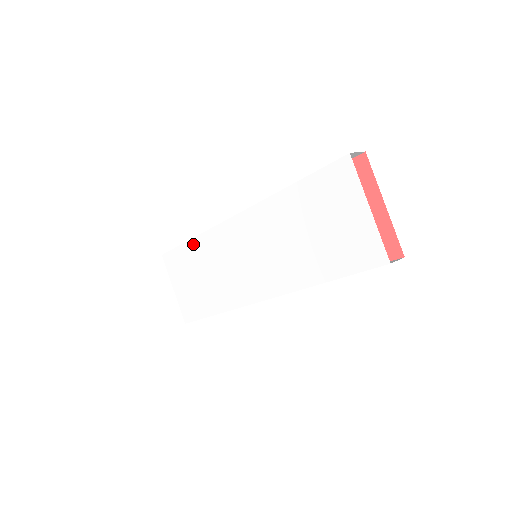
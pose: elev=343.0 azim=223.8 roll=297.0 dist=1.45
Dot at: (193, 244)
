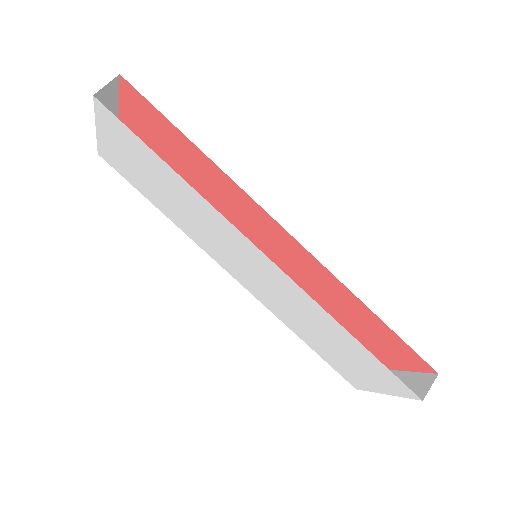
Dot at: (175, 176)
